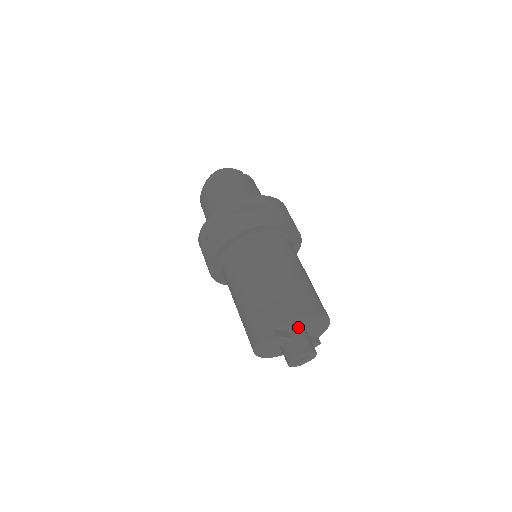
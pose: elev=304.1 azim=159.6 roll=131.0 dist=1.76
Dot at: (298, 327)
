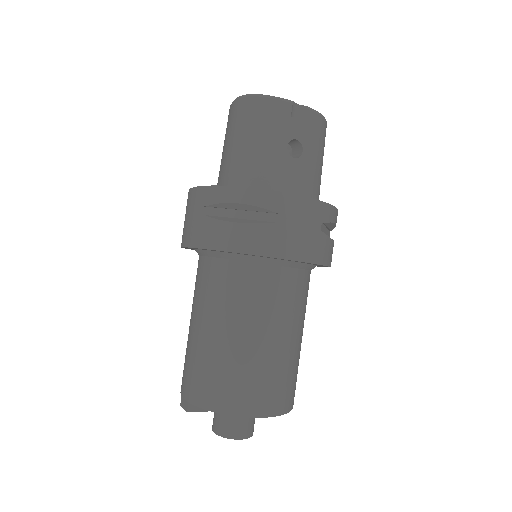
Dot at: occluded
